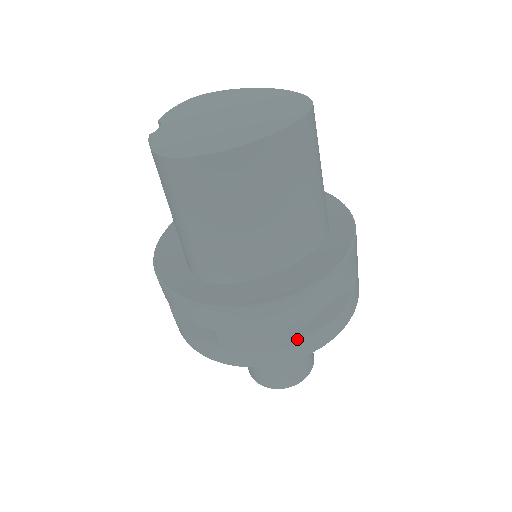
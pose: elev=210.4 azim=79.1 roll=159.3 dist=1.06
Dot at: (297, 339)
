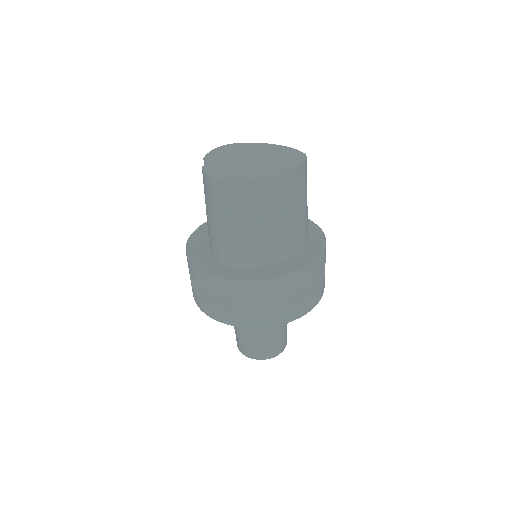
Dot at: (288, 307)
